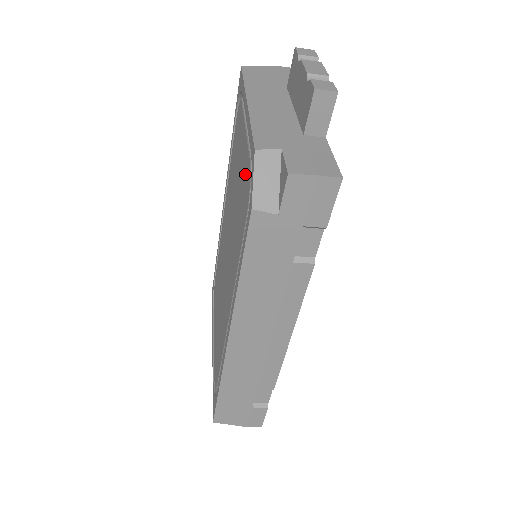
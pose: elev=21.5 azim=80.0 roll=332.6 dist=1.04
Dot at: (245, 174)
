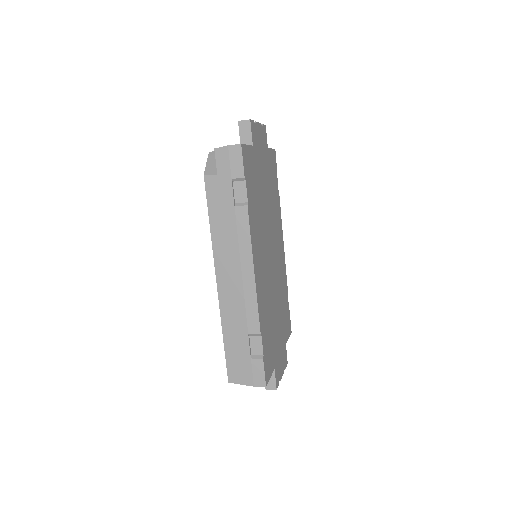
Dot at: occluded
